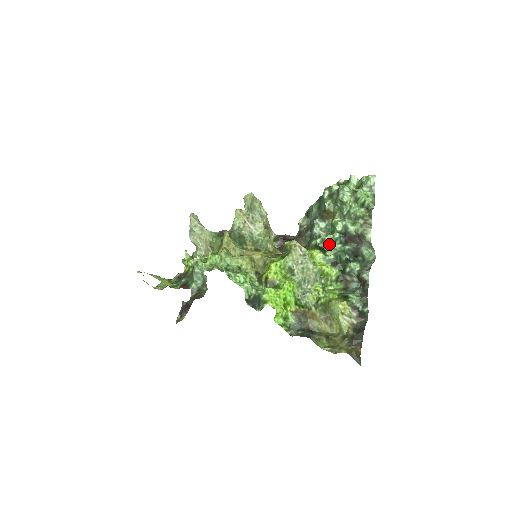
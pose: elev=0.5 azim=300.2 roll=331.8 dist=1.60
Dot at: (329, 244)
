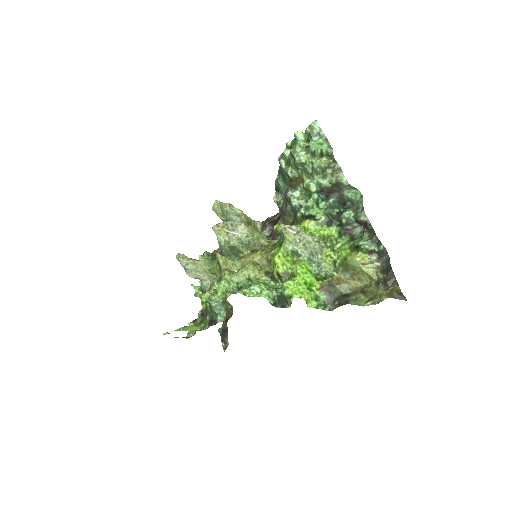
Dot at: (313, 208)
